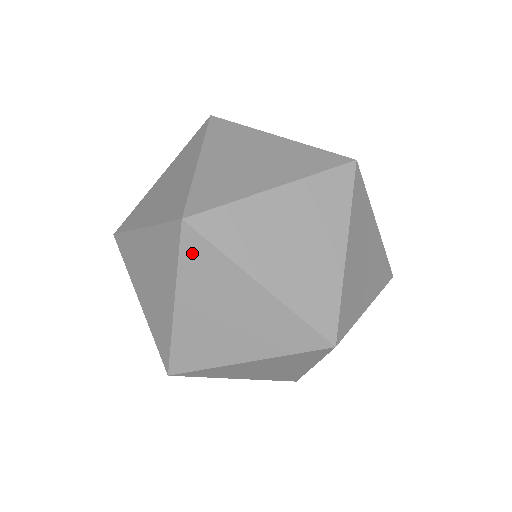
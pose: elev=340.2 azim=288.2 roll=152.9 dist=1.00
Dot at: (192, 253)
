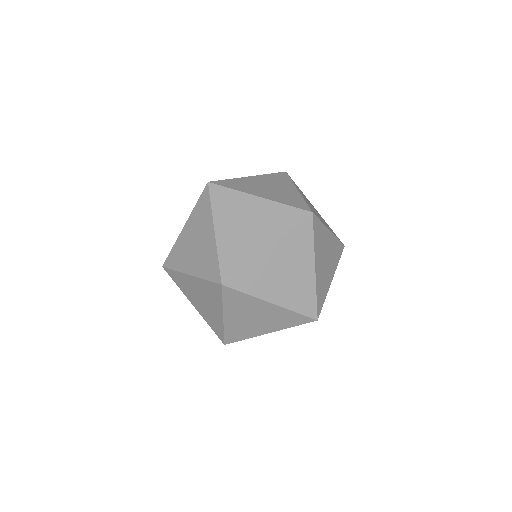
Dot at: (203, 201)
